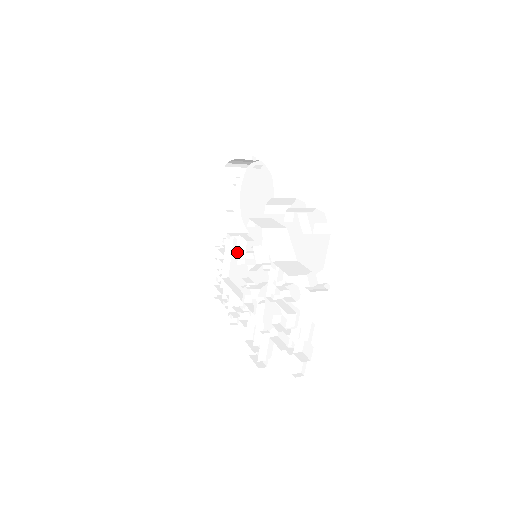
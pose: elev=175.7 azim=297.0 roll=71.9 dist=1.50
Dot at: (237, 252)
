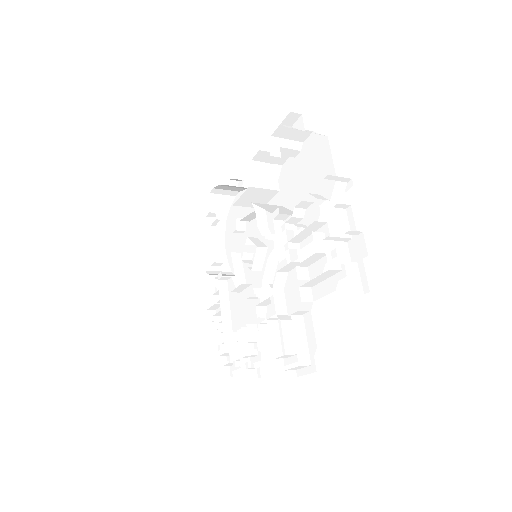
Dot at: occluded
